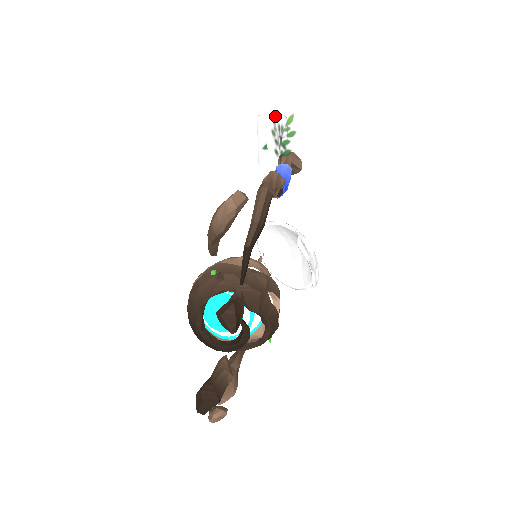
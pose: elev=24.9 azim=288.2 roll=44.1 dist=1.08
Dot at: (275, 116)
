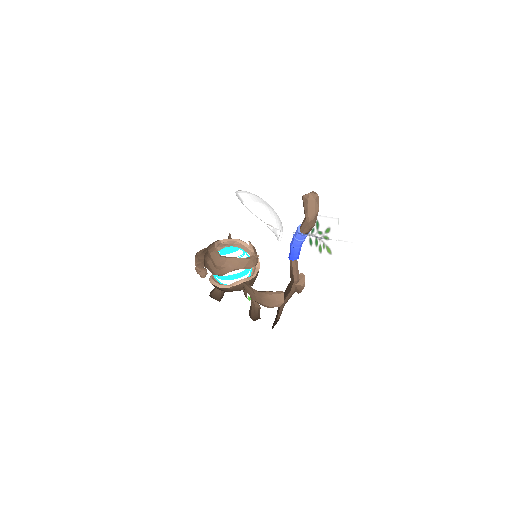
Dot at: (332, 246)
